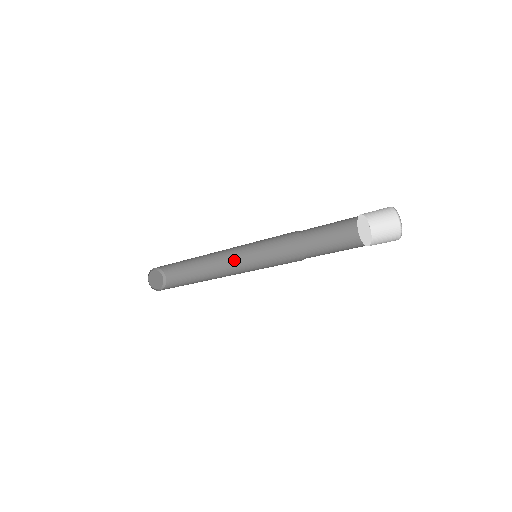
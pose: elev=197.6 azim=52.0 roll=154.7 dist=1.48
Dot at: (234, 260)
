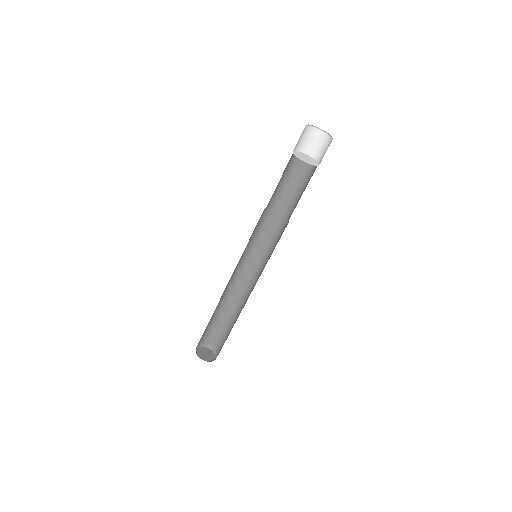
Dot at: (243, 278)
